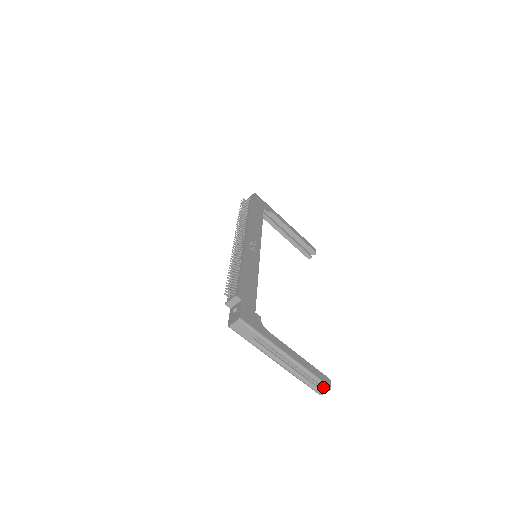
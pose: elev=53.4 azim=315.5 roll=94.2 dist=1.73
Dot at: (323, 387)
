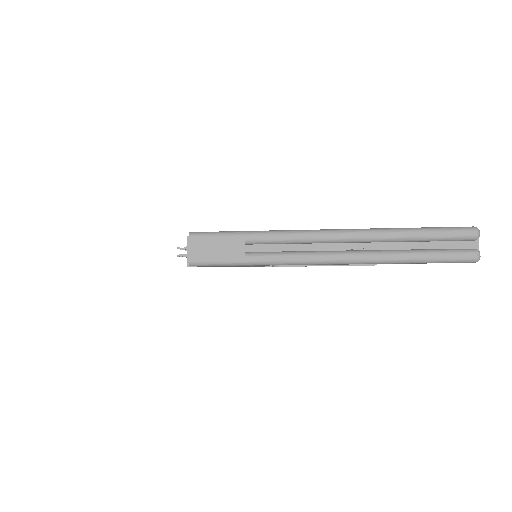
Dot at: (459, 237)
